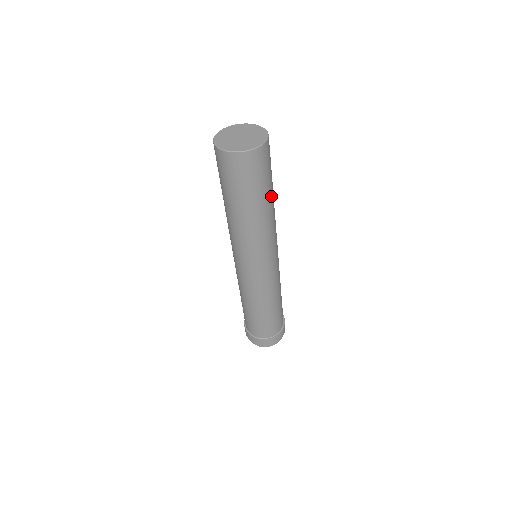
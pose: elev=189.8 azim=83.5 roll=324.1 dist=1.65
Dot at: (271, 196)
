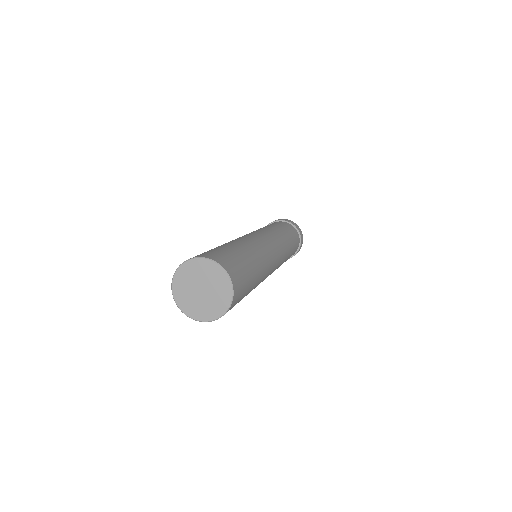
Dot at: (253, 286)
